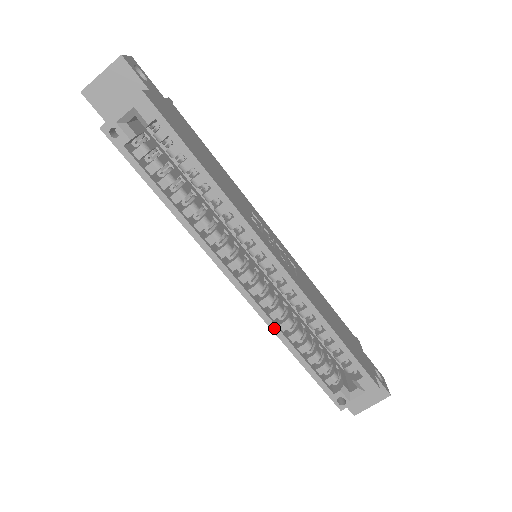
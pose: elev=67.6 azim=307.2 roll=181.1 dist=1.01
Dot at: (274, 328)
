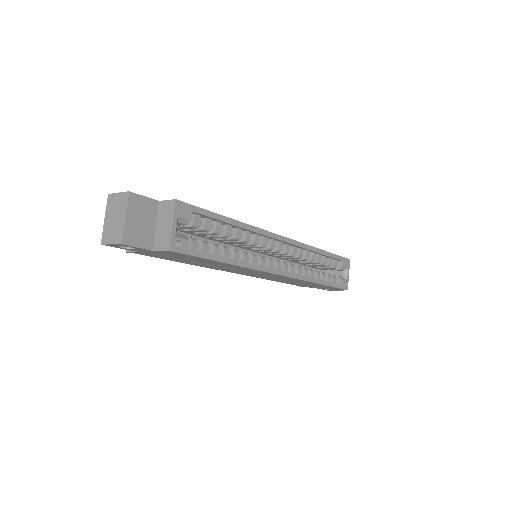
Dot at: (306, 279)
